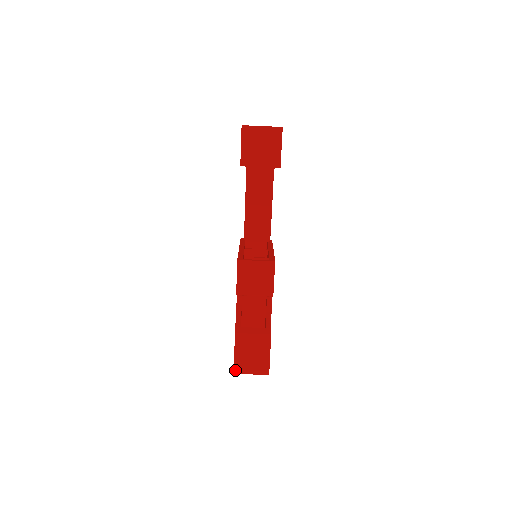
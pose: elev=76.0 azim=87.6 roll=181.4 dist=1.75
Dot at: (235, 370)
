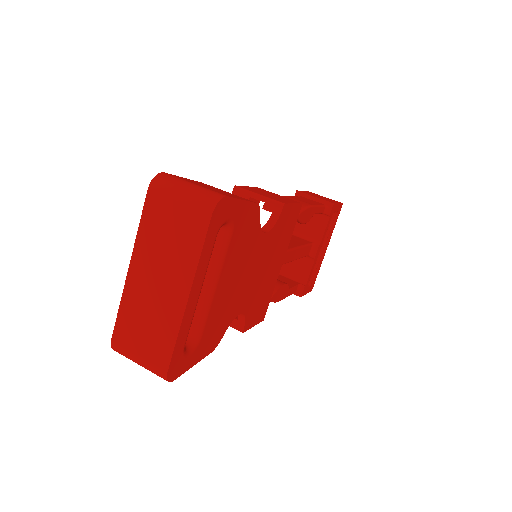
Dot at: (165, 173)
